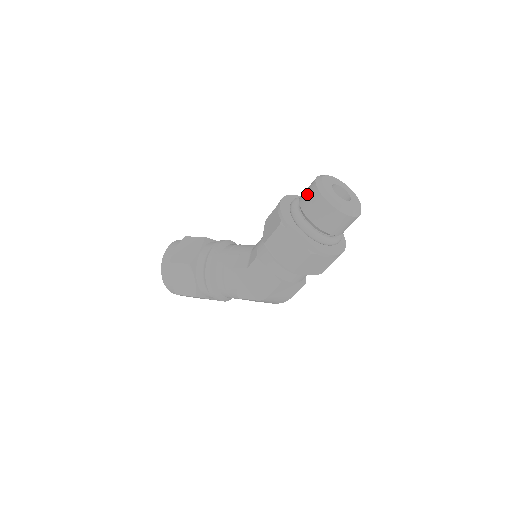
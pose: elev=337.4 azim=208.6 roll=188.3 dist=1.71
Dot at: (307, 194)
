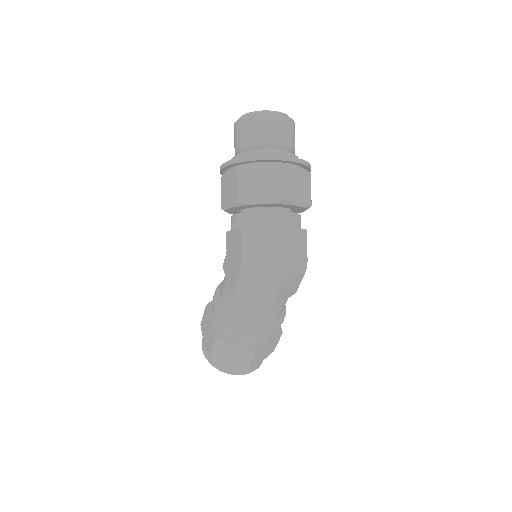
Dot at: occluded
